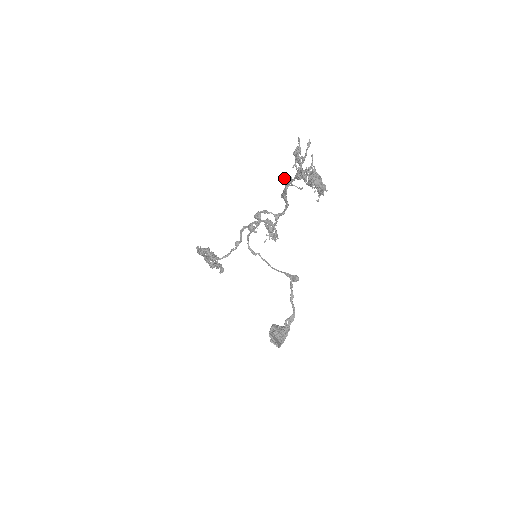
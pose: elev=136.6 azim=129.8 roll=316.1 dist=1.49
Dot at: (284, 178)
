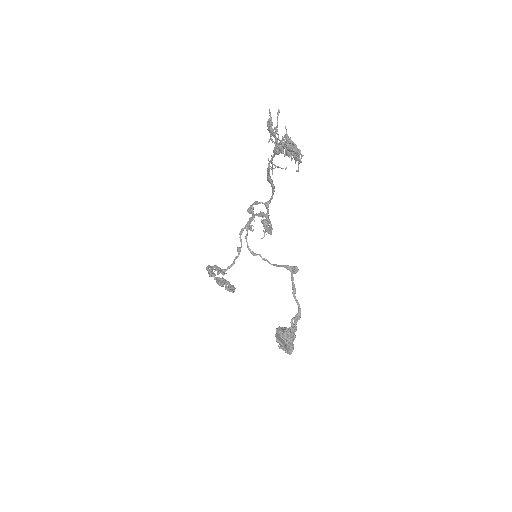
Dot at: (270, 166)
